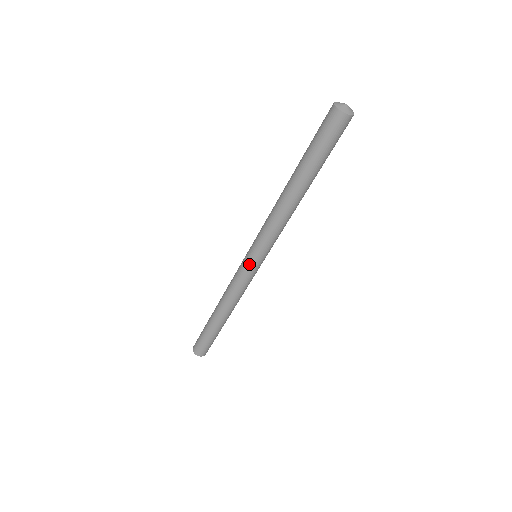
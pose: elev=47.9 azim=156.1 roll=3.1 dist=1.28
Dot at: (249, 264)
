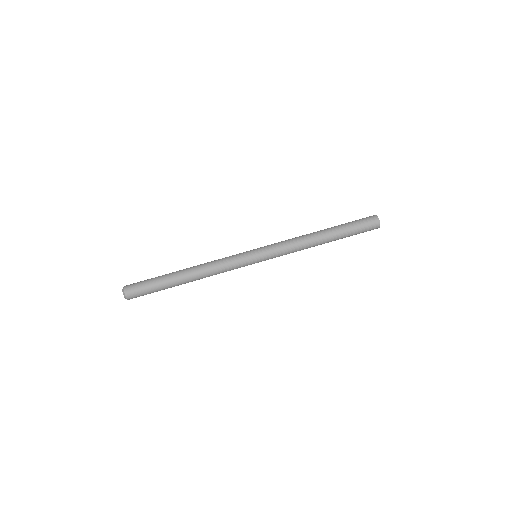
Dot at: (250, 251)
